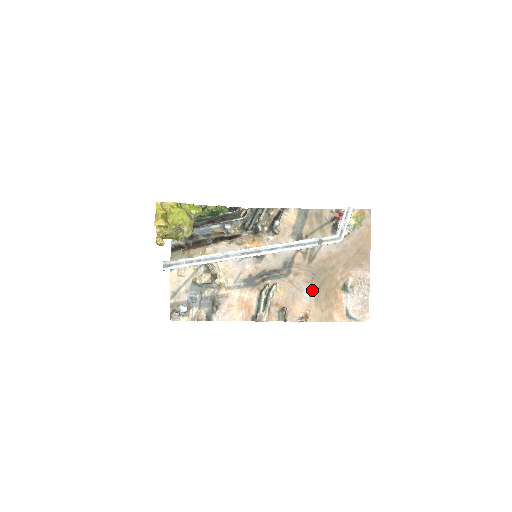
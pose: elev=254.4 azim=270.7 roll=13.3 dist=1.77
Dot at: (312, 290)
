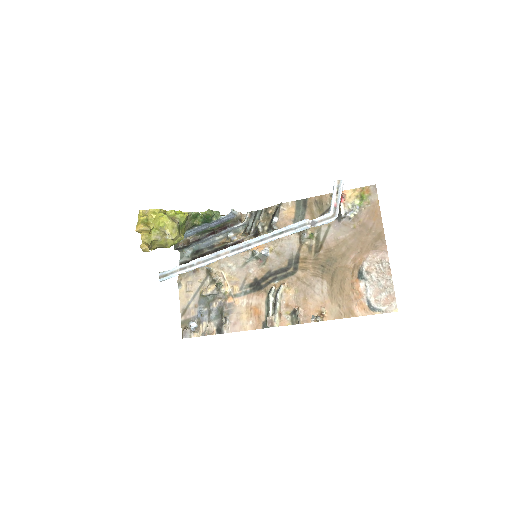
Dot at: (324, 284)
